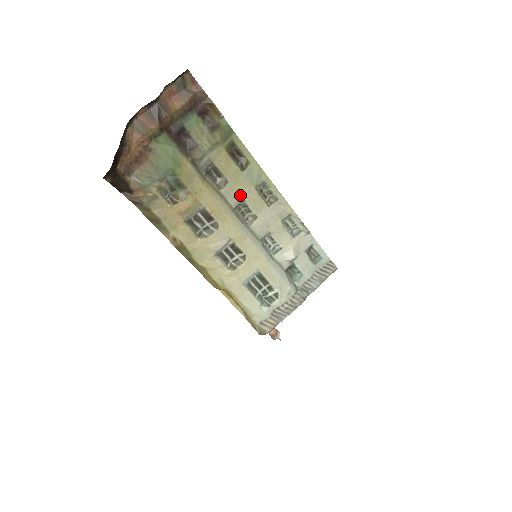
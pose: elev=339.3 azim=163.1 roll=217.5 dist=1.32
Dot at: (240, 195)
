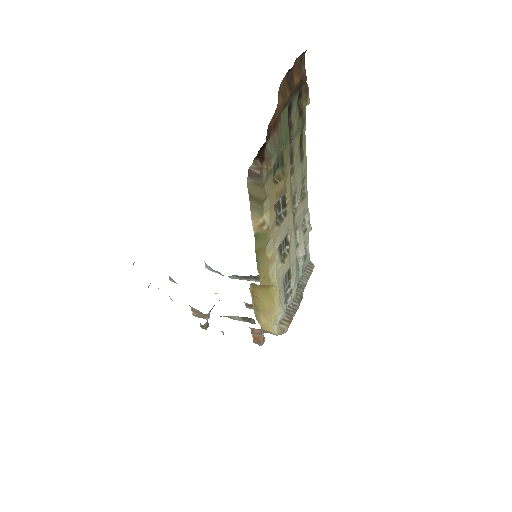
Dot at: (296, 186)
